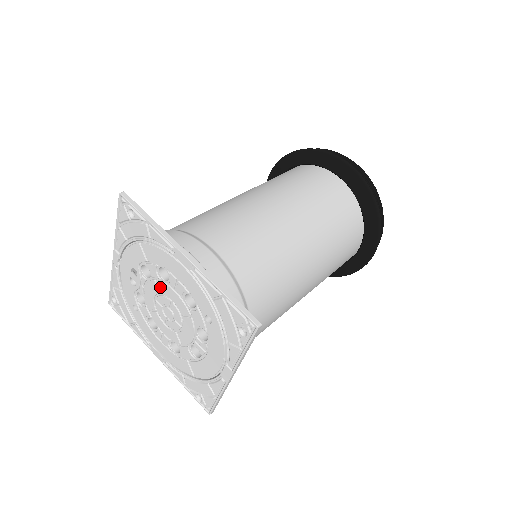
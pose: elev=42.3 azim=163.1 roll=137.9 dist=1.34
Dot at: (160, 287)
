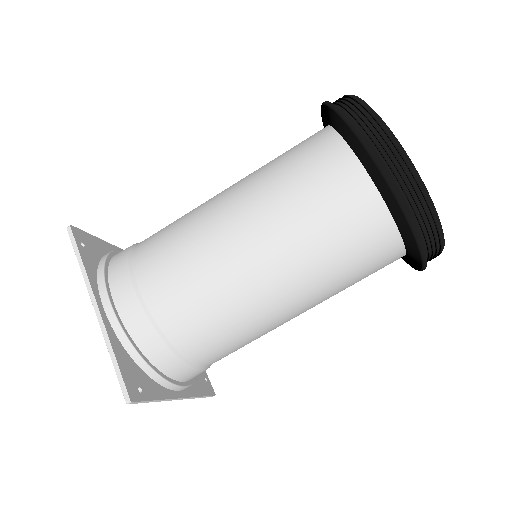
Dot at: occluded
